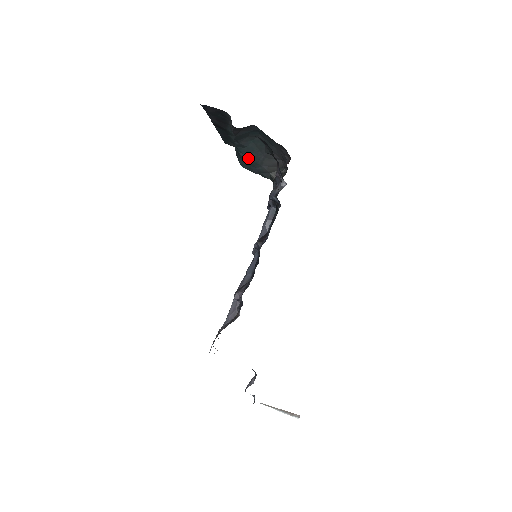
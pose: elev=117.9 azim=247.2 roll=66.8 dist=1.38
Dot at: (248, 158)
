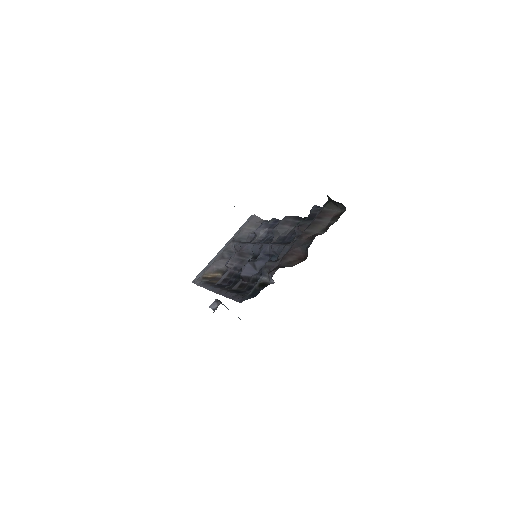
Dot at: occluded
